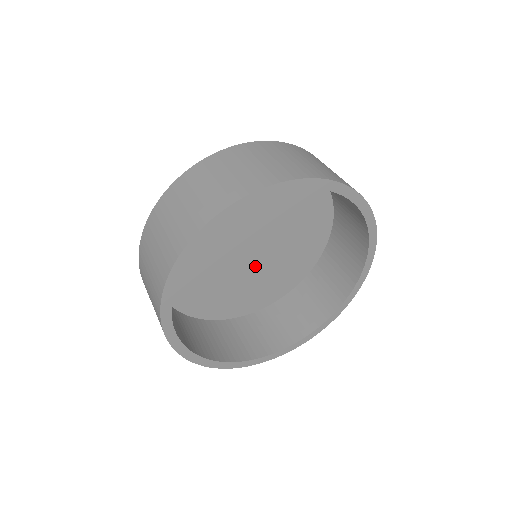
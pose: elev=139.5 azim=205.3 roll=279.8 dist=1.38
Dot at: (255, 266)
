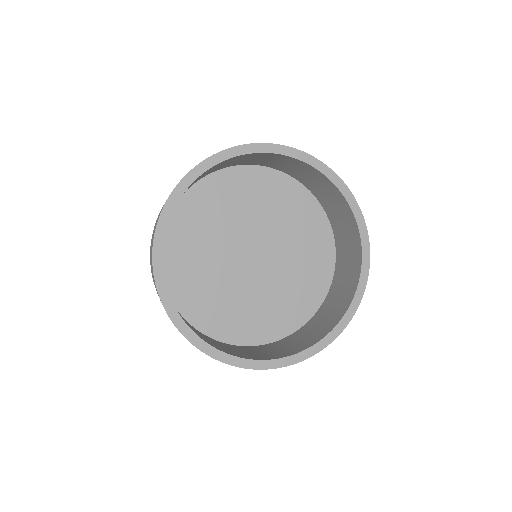
Dot at: (243, 281)
